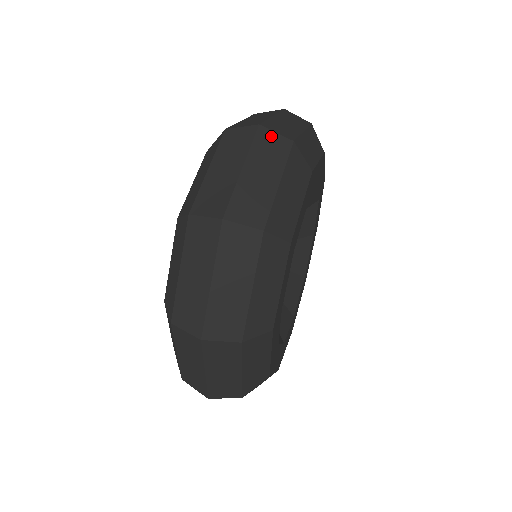
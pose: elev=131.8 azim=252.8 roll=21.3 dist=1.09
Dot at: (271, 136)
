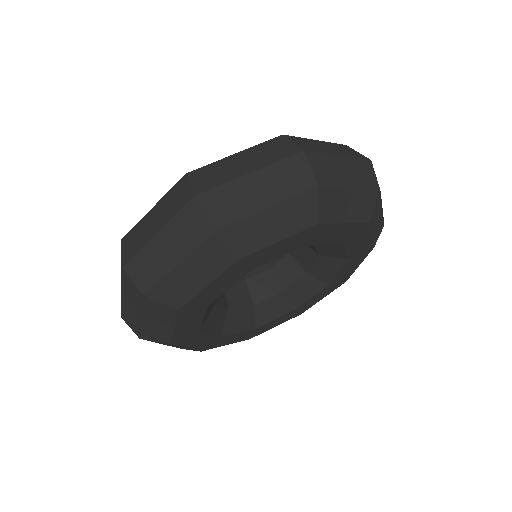
Dot at: (371, 171)
